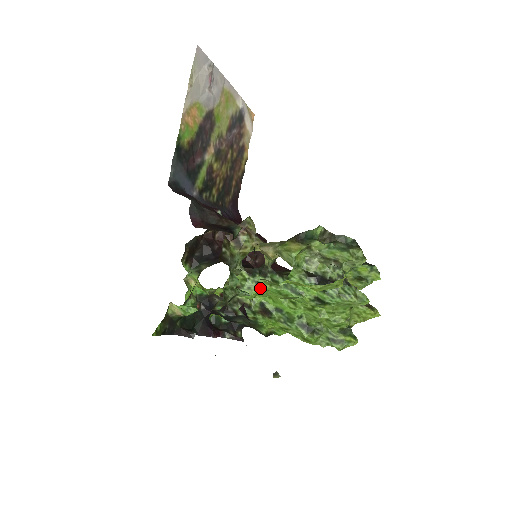
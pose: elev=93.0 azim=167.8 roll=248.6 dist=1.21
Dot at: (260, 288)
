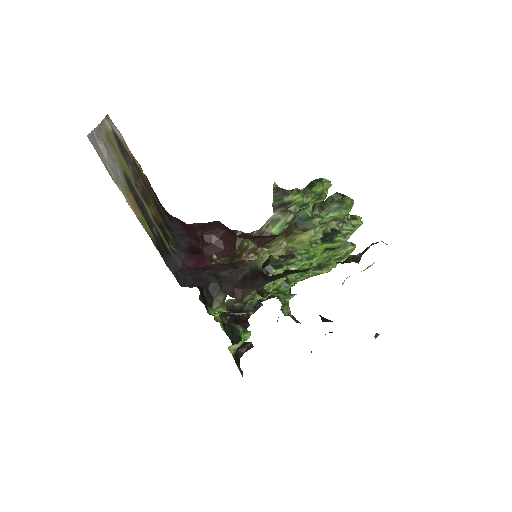
Dot at: (283, 278)
